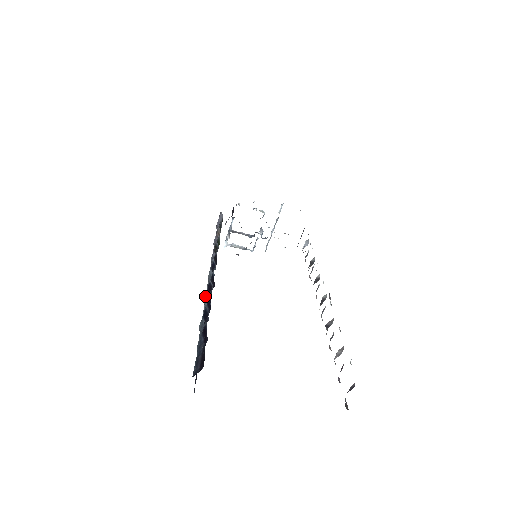
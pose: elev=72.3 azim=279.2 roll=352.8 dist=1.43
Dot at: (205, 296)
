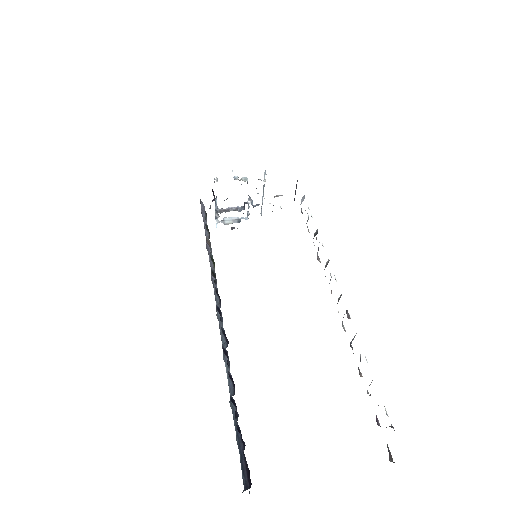
Dot at: (223, 356)
